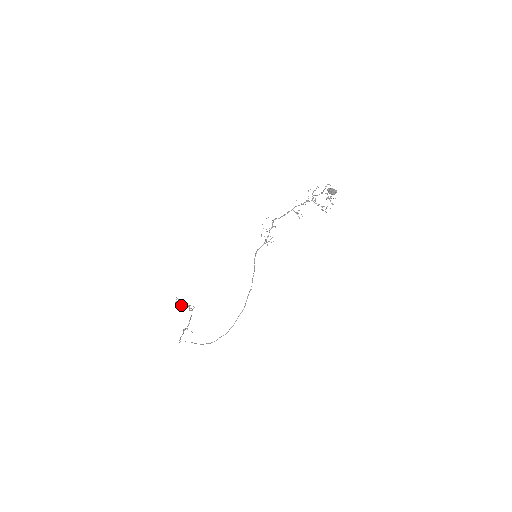
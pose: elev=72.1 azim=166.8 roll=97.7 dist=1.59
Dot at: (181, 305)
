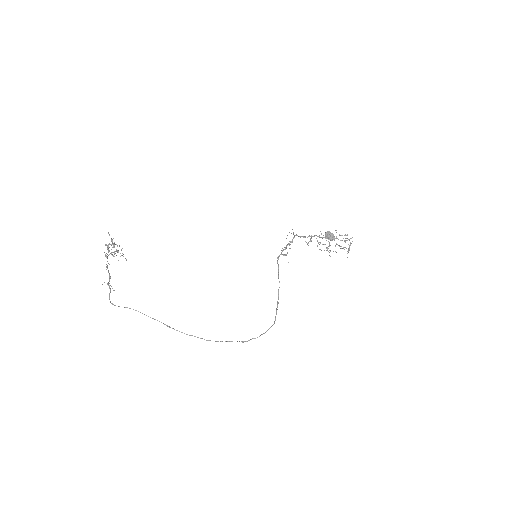
Dot at: occluded
